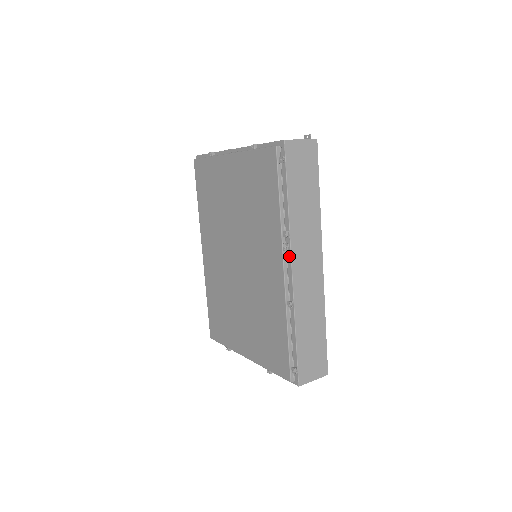
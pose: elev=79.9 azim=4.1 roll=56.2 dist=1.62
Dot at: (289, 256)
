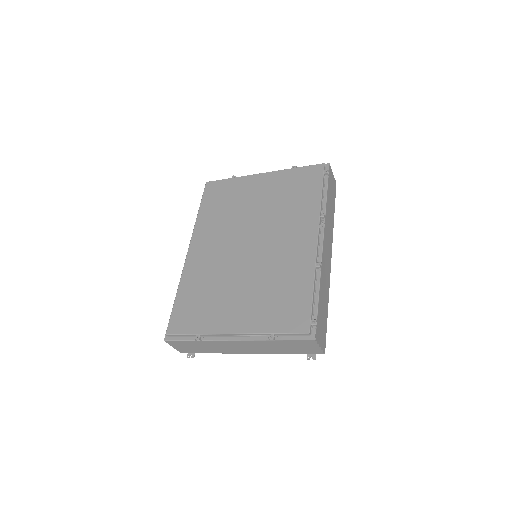
Dot at: (322, 232)
